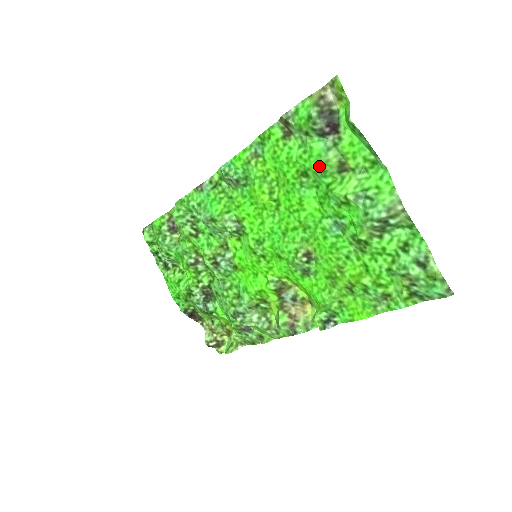
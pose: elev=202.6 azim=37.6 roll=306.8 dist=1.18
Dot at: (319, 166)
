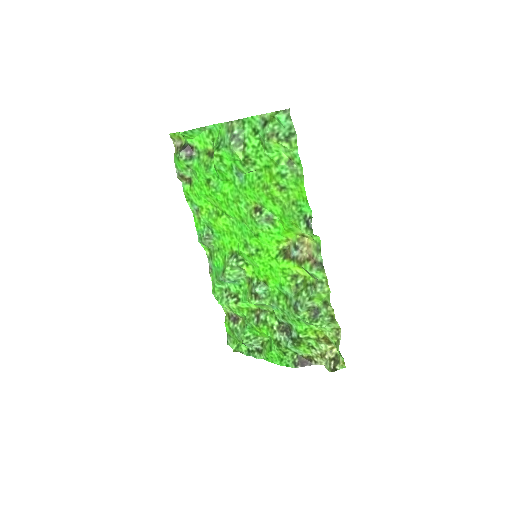
Dot at: (203, 167)
